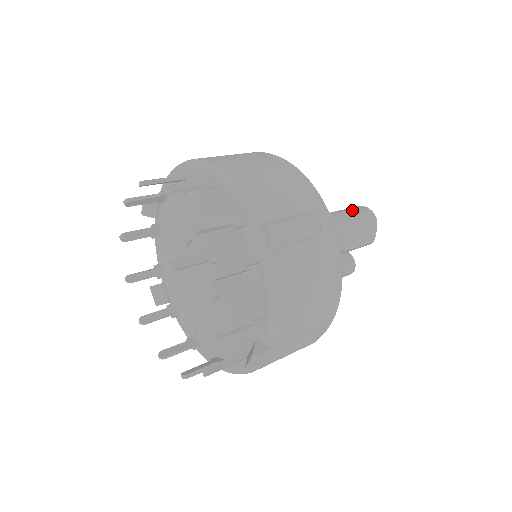
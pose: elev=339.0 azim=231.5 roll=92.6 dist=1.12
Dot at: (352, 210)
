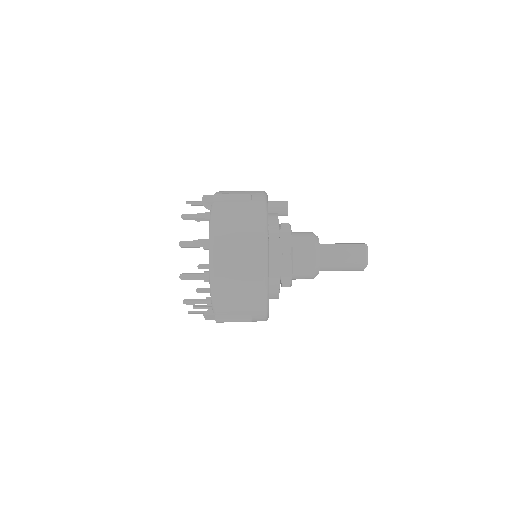
Dot at: occluded
